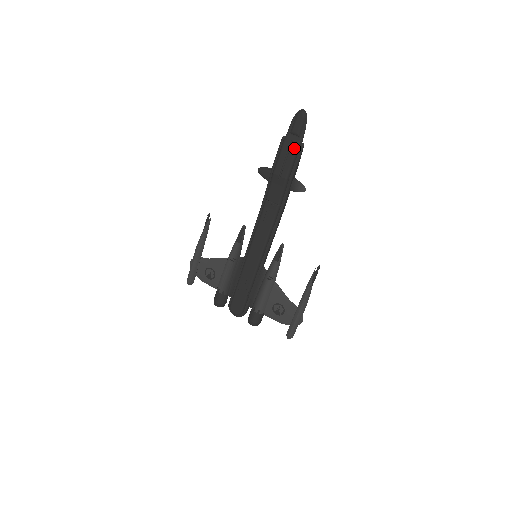
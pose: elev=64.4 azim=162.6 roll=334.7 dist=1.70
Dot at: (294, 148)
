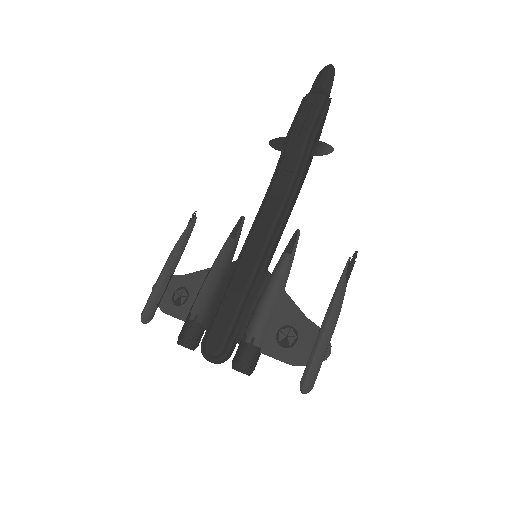
Dot at: (319, 100)
